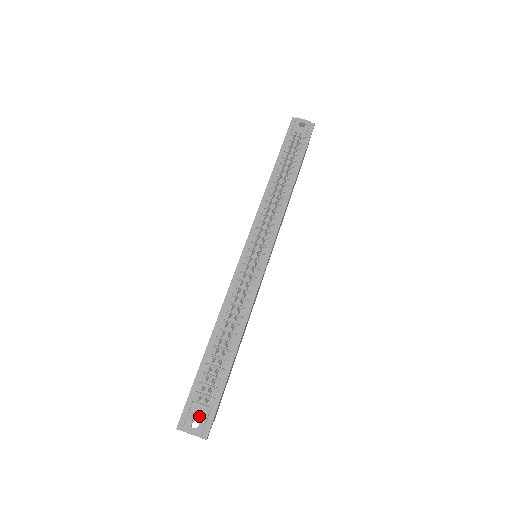
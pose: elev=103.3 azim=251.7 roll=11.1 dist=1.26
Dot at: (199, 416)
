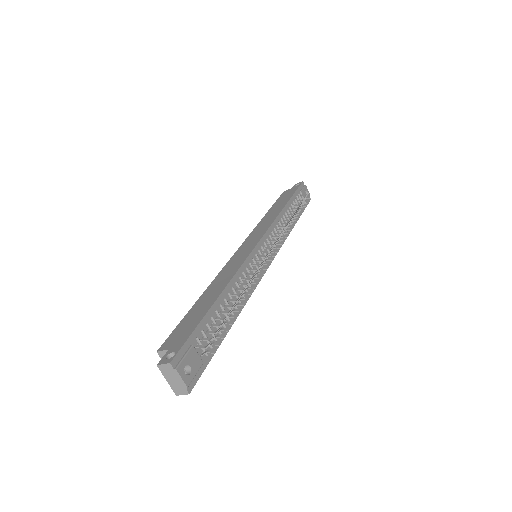
Dot at: (193, 364)
